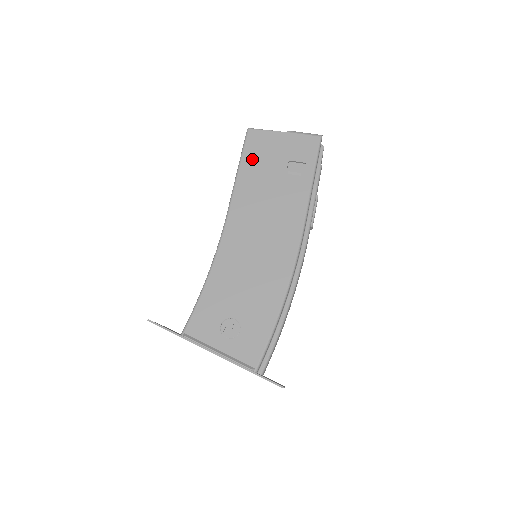
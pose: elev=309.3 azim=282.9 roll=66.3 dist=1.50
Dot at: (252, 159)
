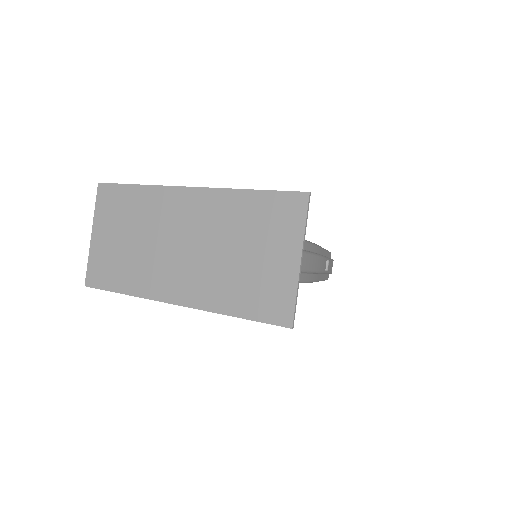
Dot at: occluded
